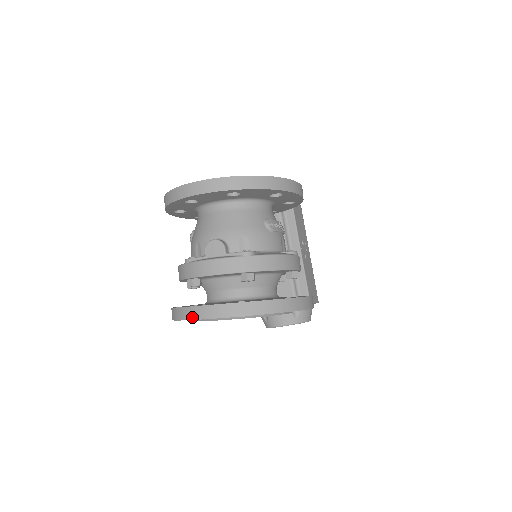
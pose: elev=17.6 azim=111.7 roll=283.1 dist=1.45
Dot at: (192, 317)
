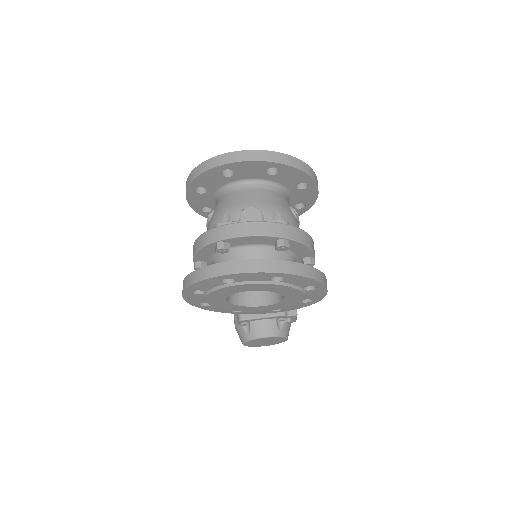
Dot at: (228, 272)
